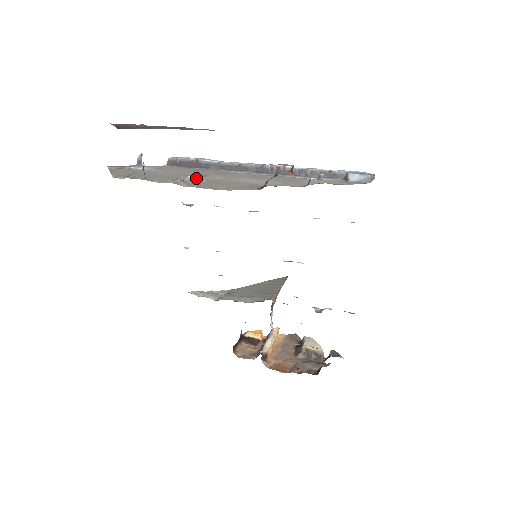
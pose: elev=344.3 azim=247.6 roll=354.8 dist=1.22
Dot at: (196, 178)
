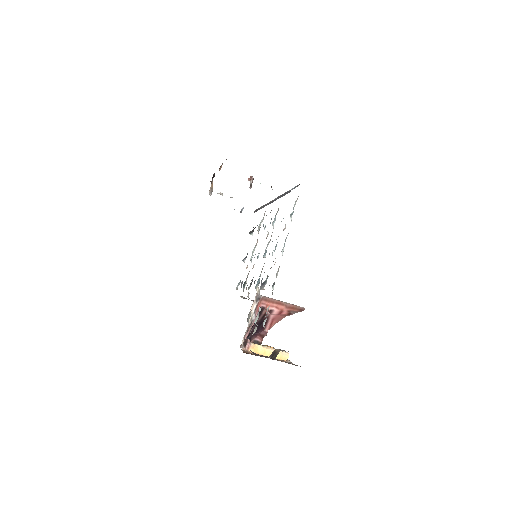
Dot at: (230, 197)
